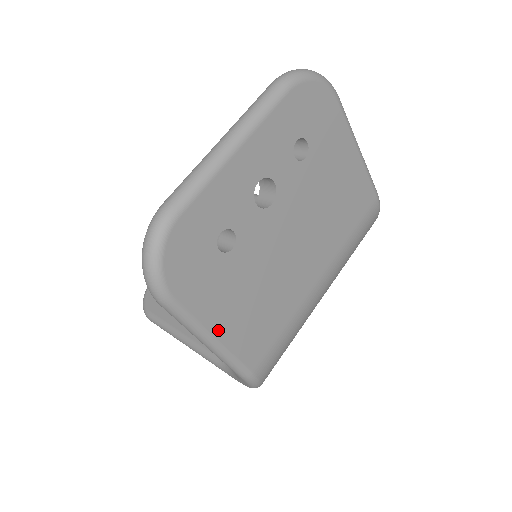
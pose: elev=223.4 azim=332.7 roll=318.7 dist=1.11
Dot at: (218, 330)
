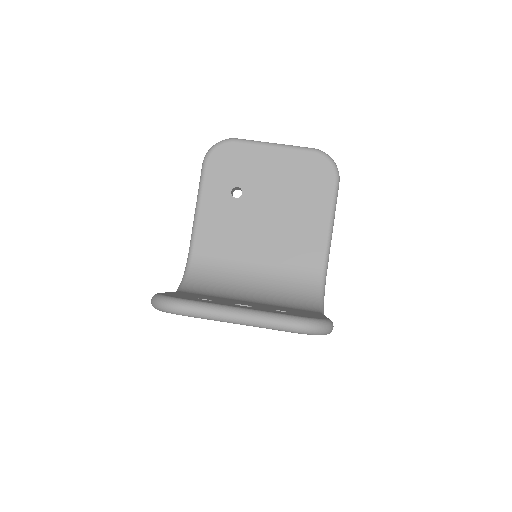
Dot at: occluded
